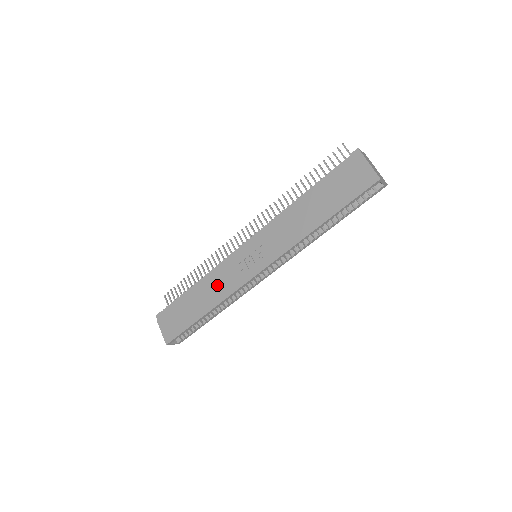
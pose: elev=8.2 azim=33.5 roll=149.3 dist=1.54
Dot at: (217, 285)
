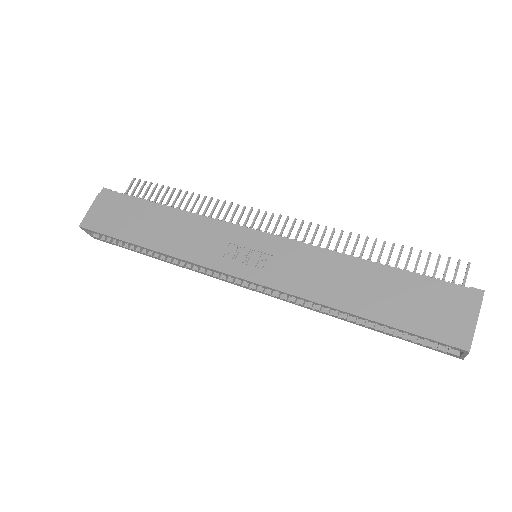
Dot at: (188, 236)
